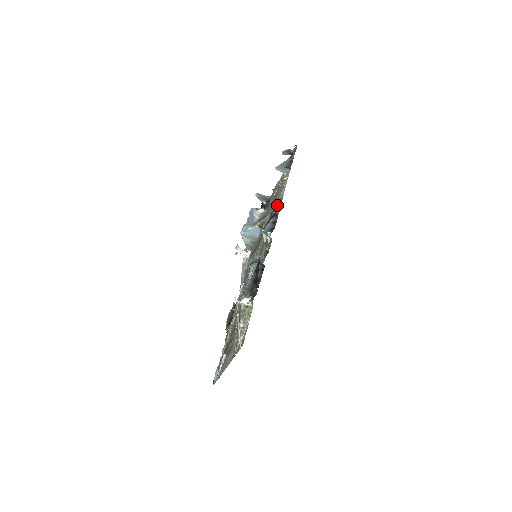
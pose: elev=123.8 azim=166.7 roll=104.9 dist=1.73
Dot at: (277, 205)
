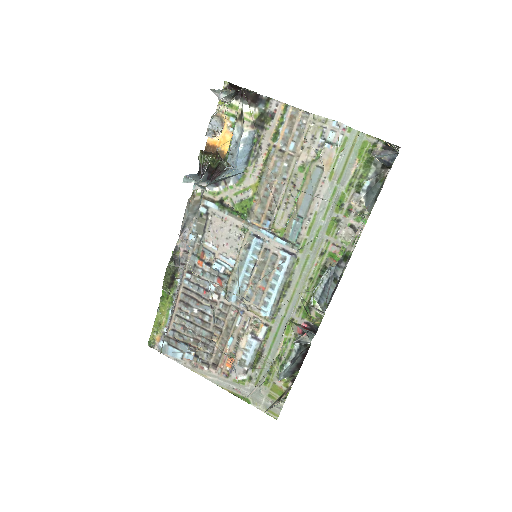
Dot at: (340, 258)
